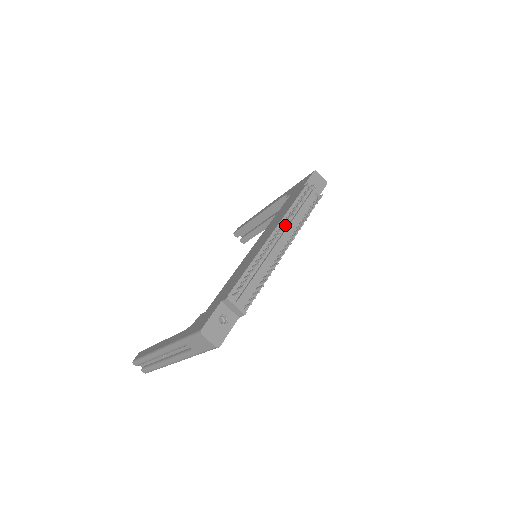
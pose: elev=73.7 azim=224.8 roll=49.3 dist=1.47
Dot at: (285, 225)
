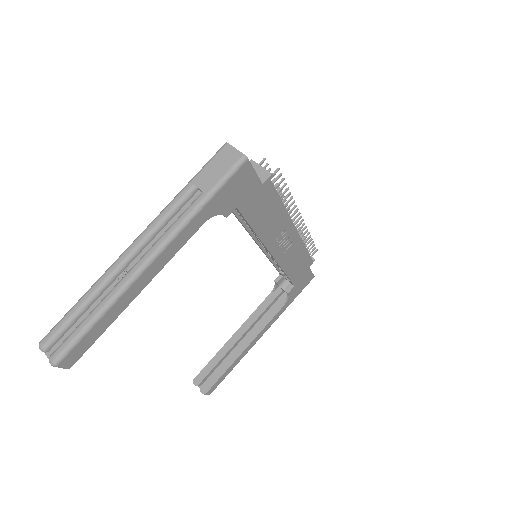
Dot at: occluded
